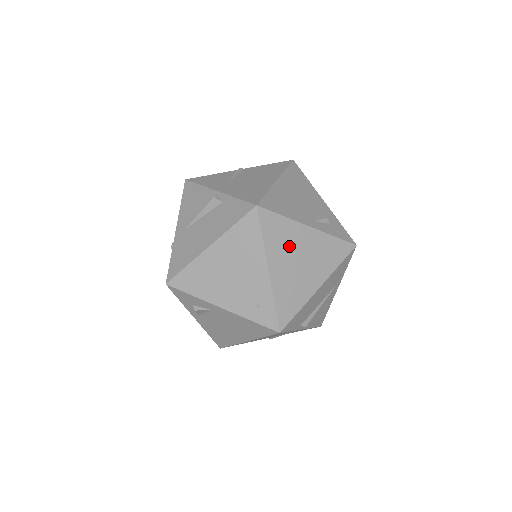
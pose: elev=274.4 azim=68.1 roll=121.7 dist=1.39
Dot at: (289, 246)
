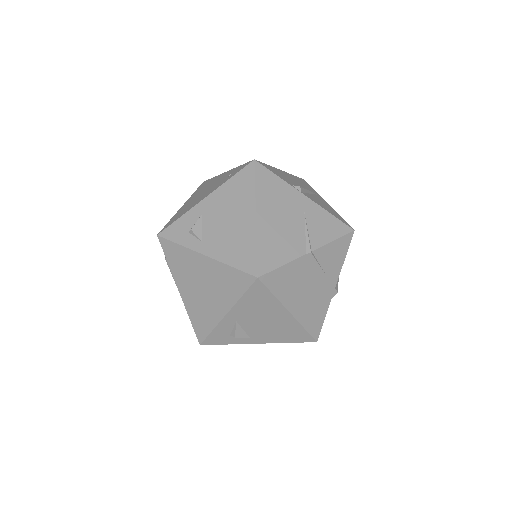
Dot at: occluded
